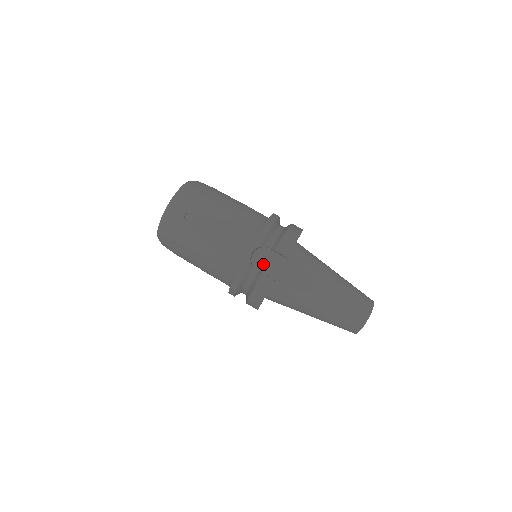
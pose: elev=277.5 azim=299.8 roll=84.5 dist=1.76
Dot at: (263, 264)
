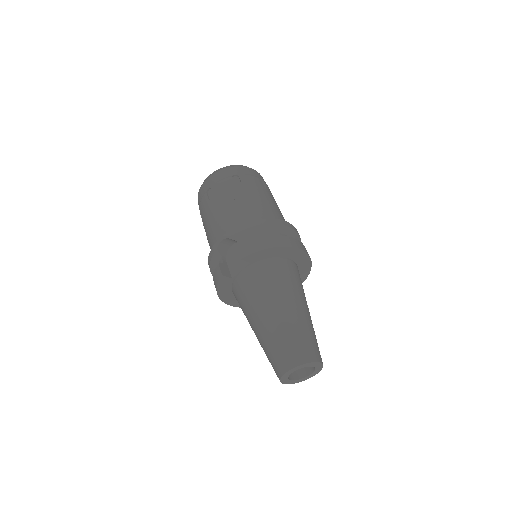
Dot at: (233, 259)
